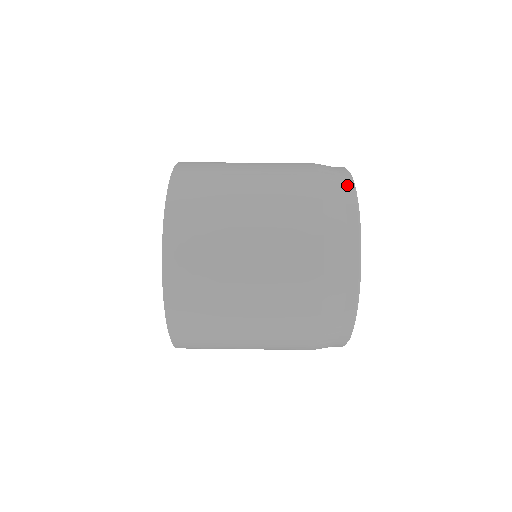
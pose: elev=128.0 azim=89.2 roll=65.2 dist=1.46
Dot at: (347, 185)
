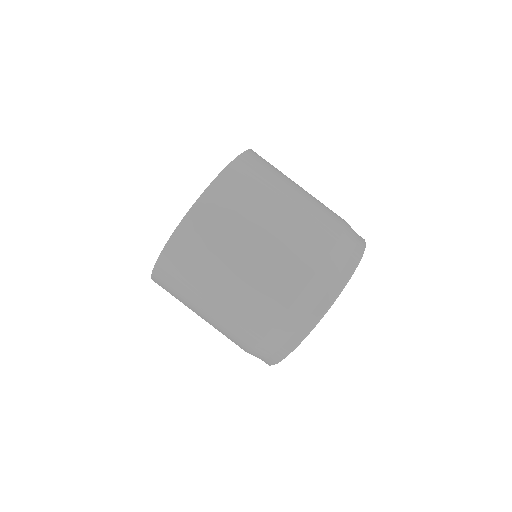
Dot at: (349, 266)
